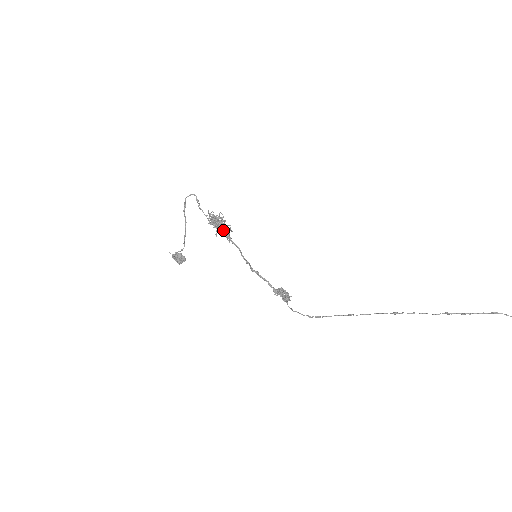
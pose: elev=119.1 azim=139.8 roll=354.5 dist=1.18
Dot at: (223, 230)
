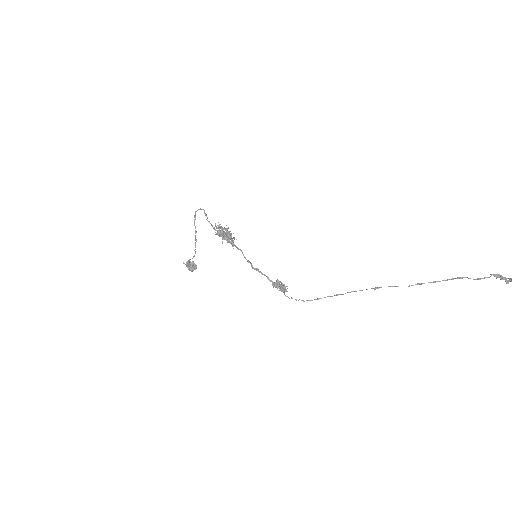
Dot at: (228, 238)
